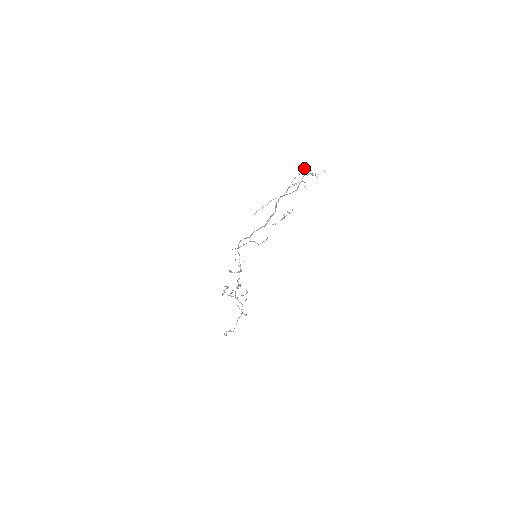
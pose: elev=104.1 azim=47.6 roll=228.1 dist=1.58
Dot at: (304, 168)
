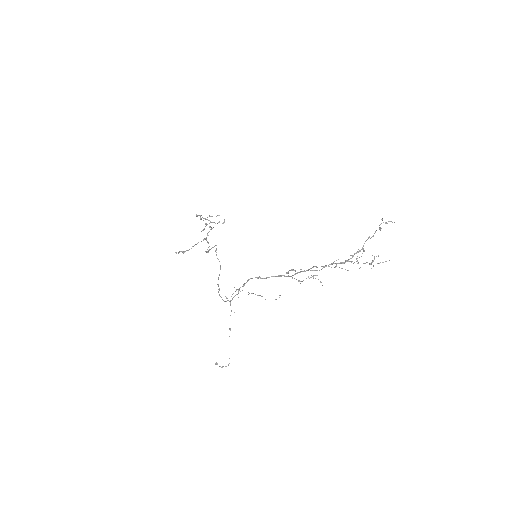
Dot at: (376, 256)
